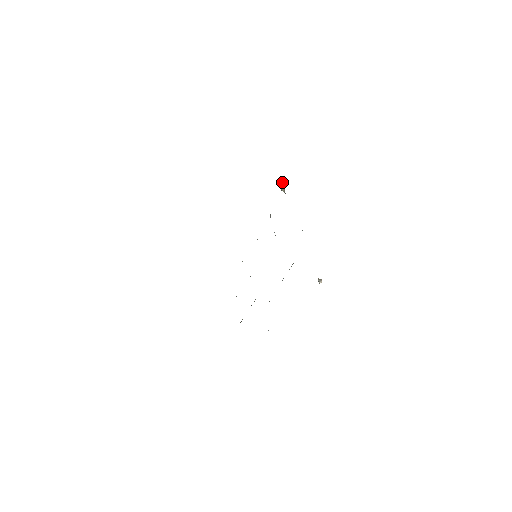
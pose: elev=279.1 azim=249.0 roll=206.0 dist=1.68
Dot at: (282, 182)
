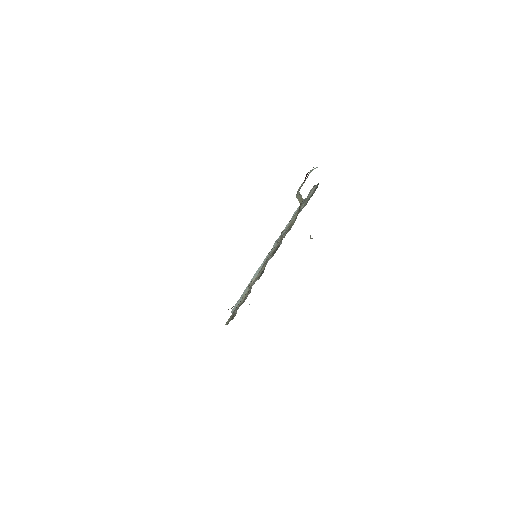
Dot at: (299, 192)
